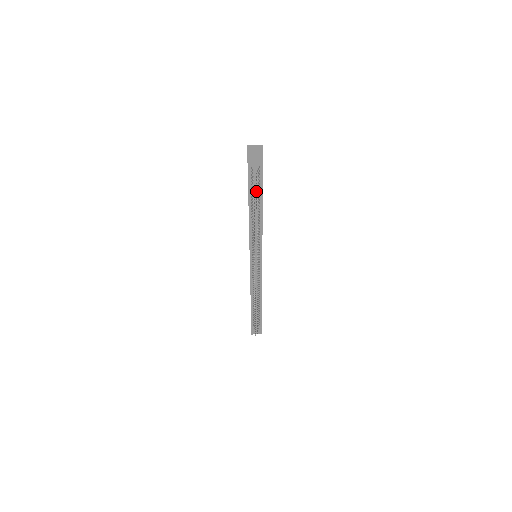
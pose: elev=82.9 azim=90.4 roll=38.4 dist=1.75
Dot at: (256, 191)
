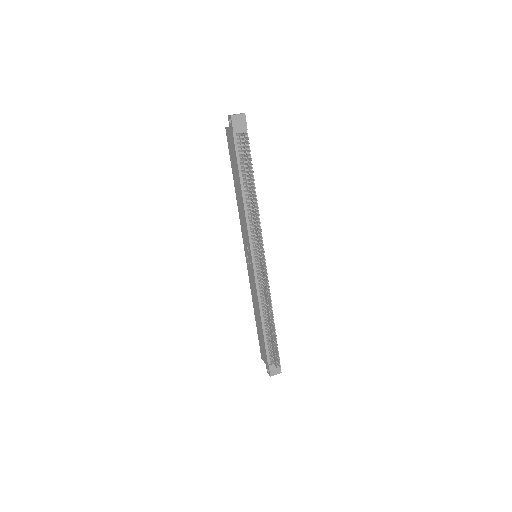
Dot at: (247, 158)
